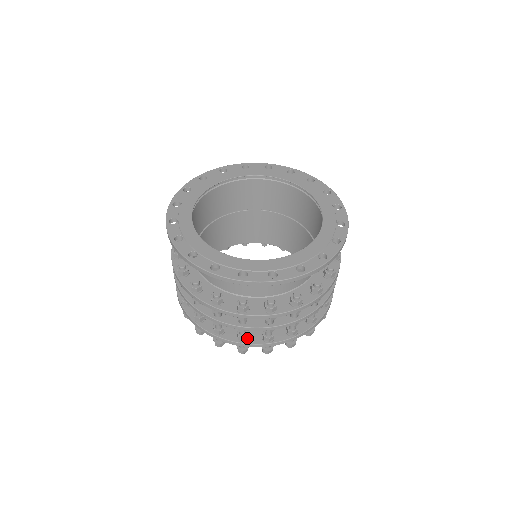
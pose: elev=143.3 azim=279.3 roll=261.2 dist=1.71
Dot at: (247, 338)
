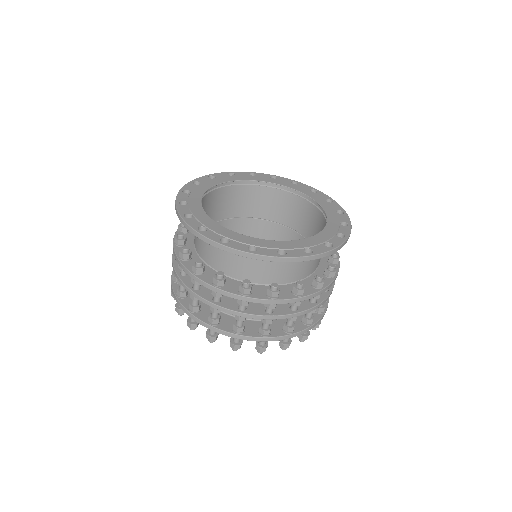
Dot at: (294, 328)
